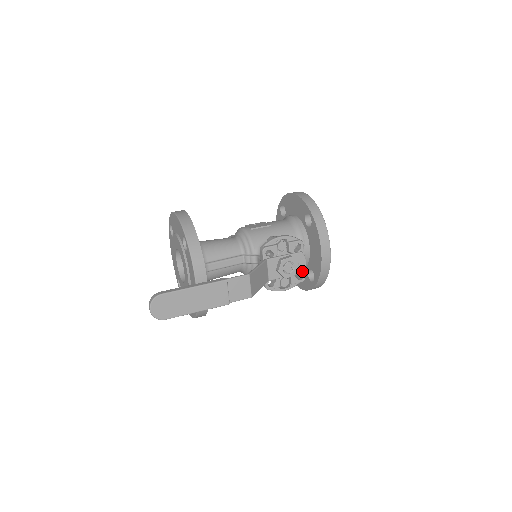
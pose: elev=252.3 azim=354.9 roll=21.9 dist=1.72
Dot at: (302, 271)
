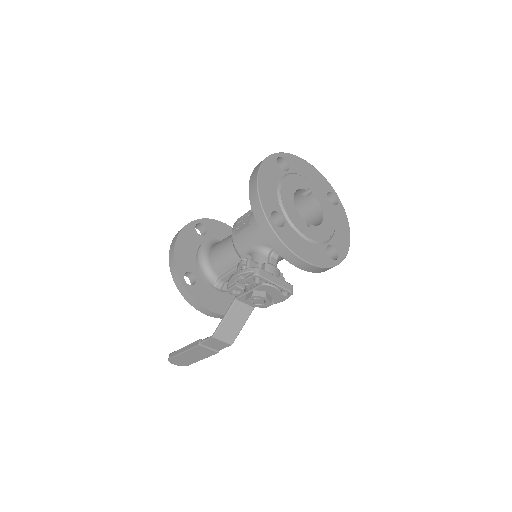
Dot at: (279, 294)
